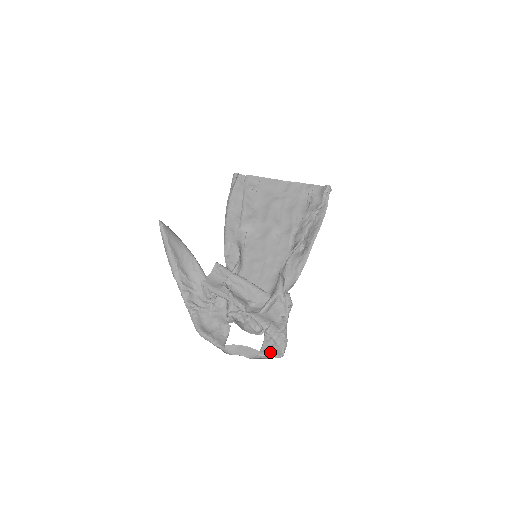
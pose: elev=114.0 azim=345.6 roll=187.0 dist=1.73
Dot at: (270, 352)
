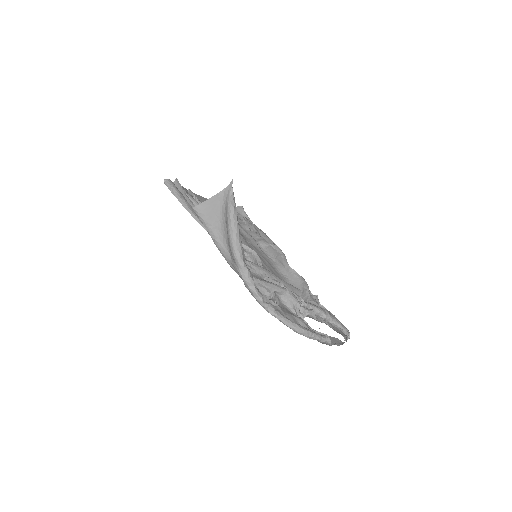
Dot at: occluded
